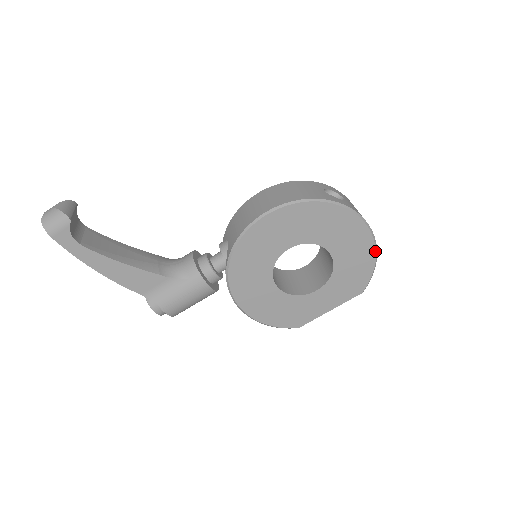
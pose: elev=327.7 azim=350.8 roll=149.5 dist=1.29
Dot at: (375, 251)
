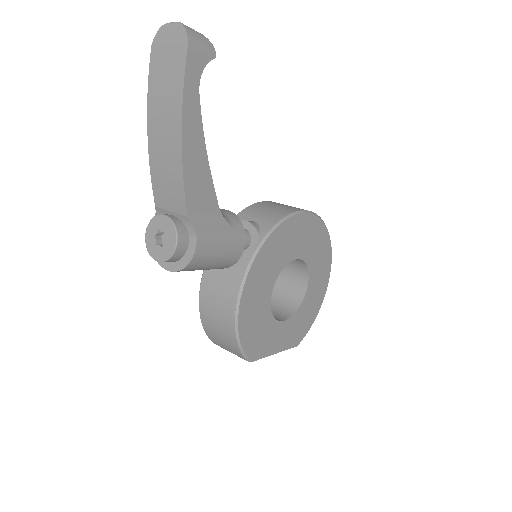
Dot at: occluded
